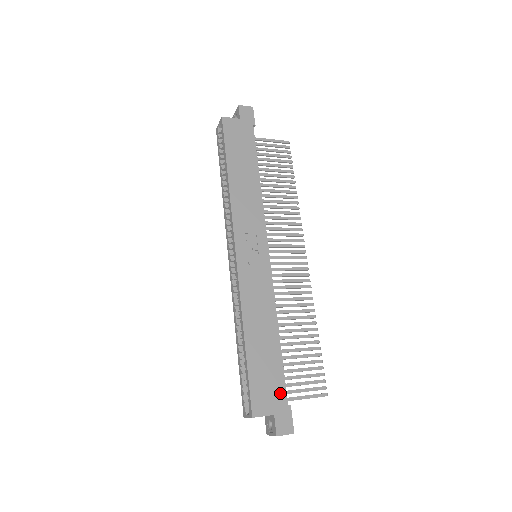
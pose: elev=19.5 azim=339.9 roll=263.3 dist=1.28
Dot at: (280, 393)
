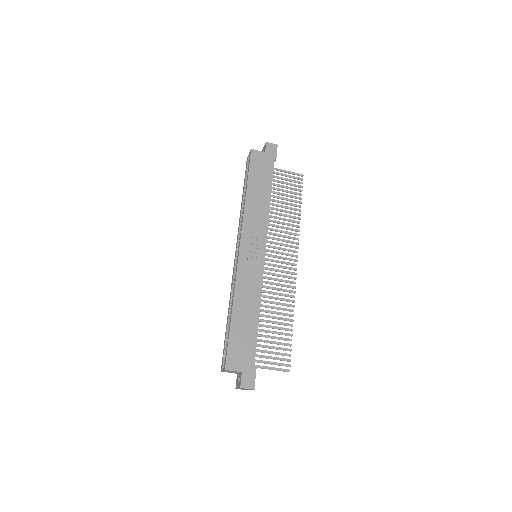
Dot at: (250, 358)
